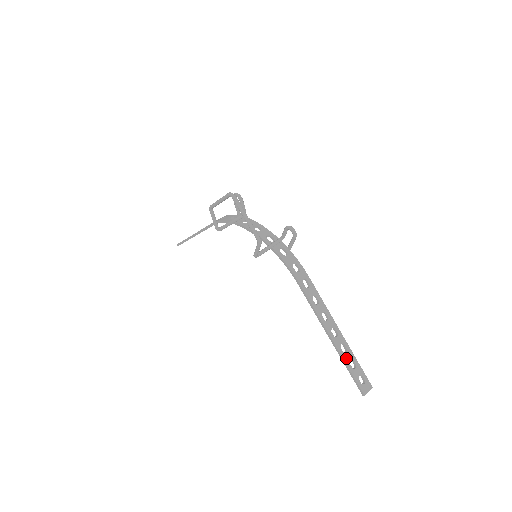
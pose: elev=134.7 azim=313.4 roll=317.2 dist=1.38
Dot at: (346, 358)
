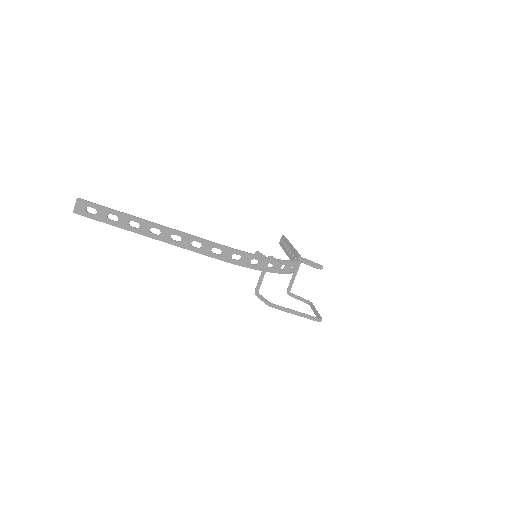
Dot at: occluded
